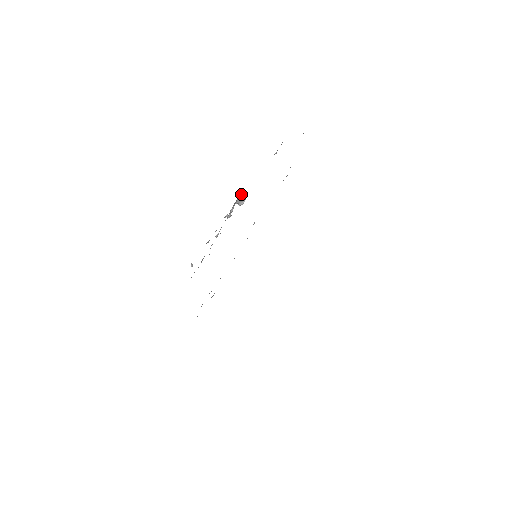
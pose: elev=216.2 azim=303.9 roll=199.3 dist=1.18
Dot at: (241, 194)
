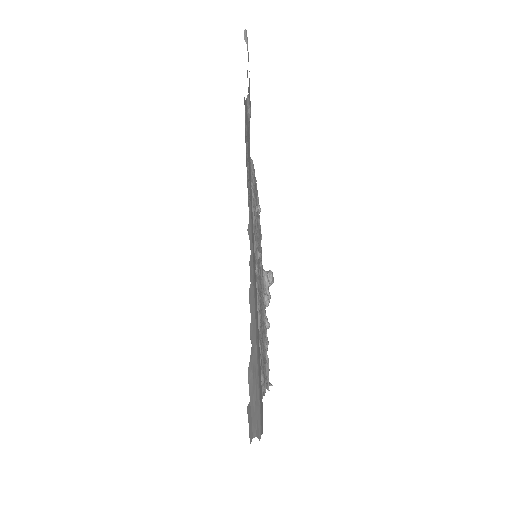
Dot at: (265, 273)
